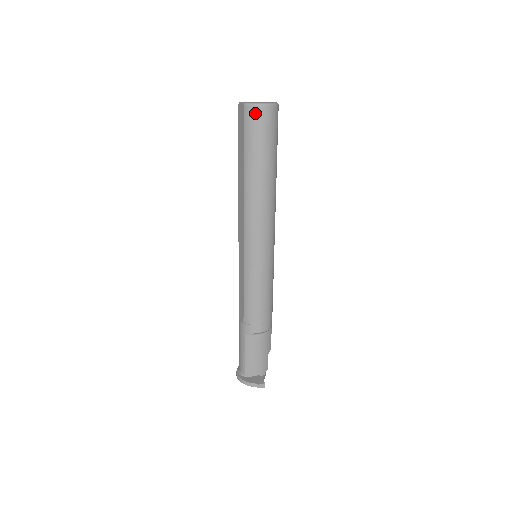
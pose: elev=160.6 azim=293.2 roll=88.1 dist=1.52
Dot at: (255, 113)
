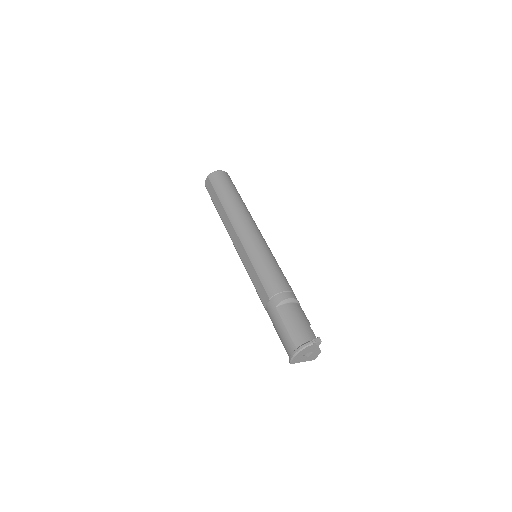
Dot at: (215, 175)
